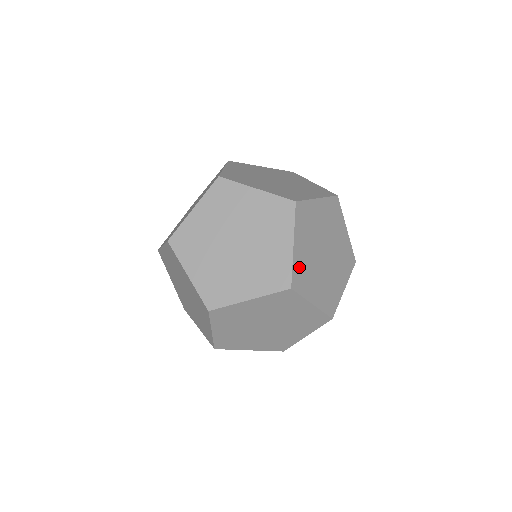
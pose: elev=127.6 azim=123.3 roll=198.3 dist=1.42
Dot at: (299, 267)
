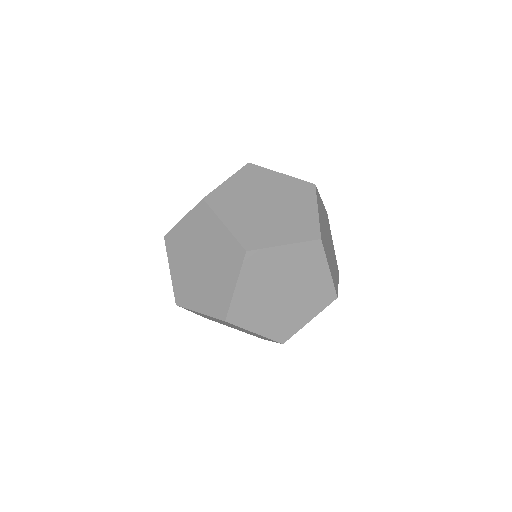
Dot at: (322, 230)
